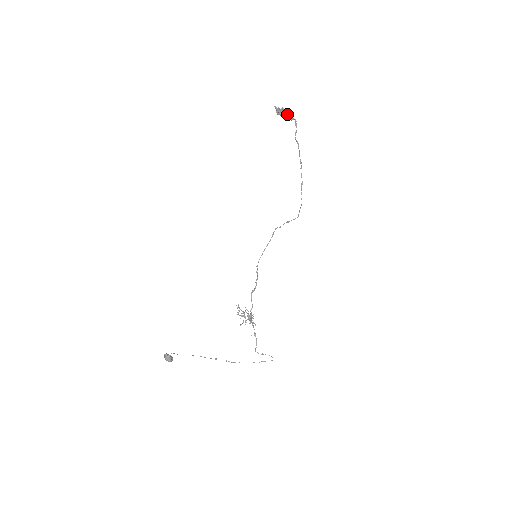
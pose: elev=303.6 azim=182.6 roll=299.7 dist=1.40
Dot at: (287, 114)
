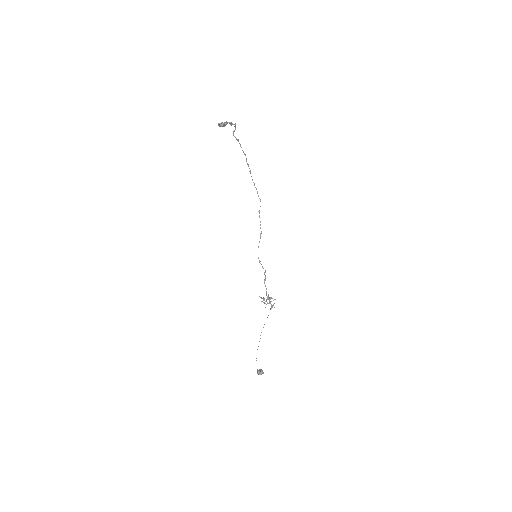
Dot at: occluded
